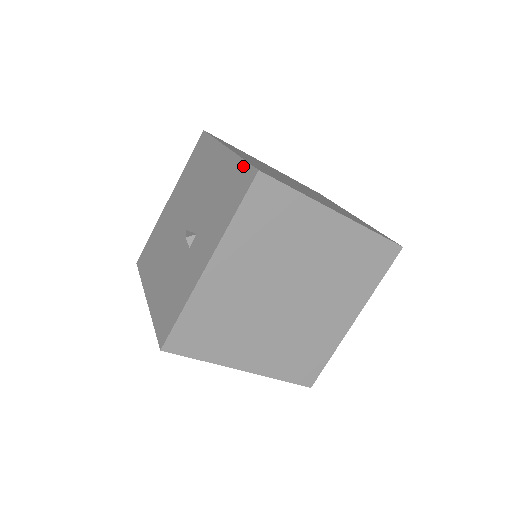
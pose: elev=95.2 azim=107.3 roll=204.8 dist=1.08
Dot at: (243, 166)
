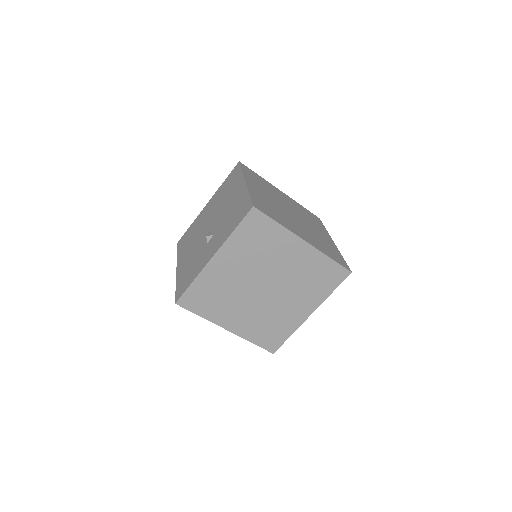
Dot at: (248, 200)
